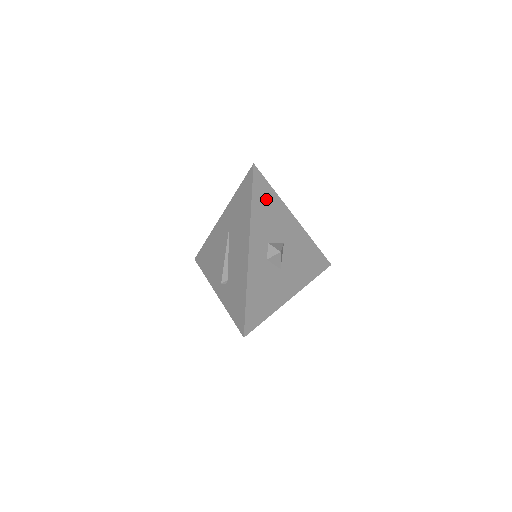
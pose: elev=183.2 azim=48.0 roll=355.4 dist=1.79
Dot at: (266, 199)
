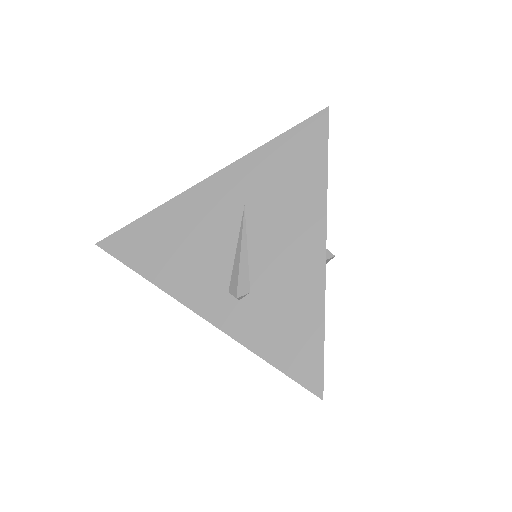
Dot at: occluded
